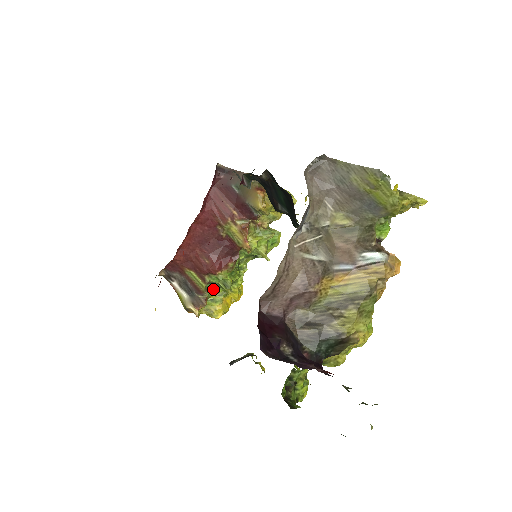
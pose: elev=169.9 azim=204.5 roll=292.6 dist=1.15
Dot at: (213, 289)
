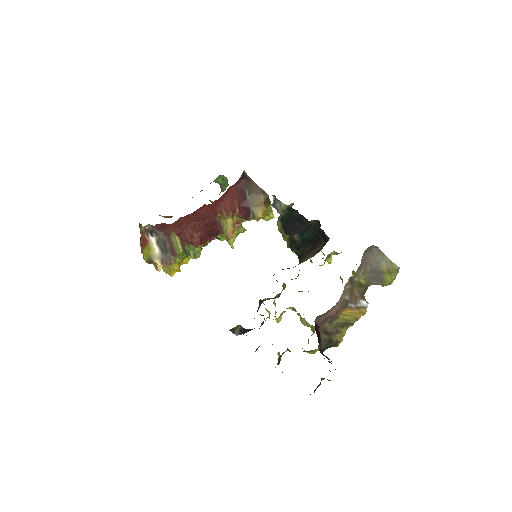
Dot at: (181, 253)
